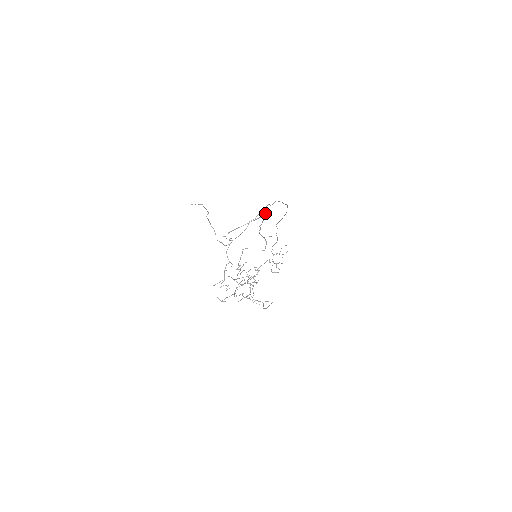
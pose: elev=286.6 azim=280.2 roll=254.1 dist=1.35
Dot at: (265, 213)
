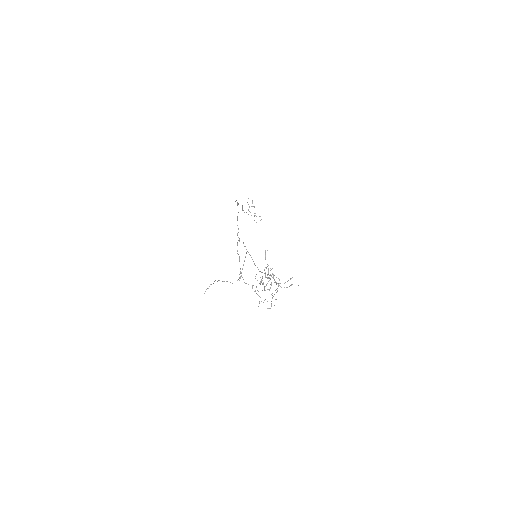
Dot at: (246, 249)
